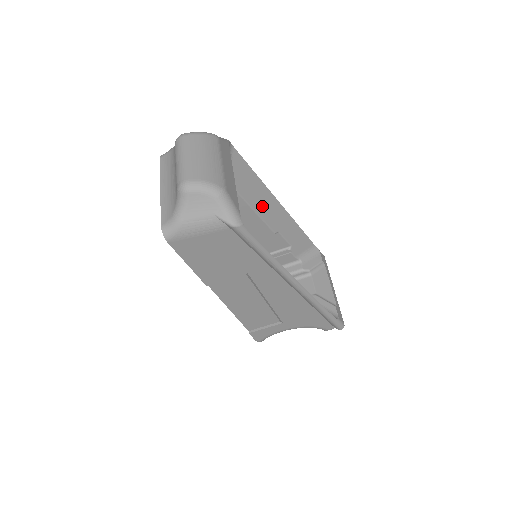
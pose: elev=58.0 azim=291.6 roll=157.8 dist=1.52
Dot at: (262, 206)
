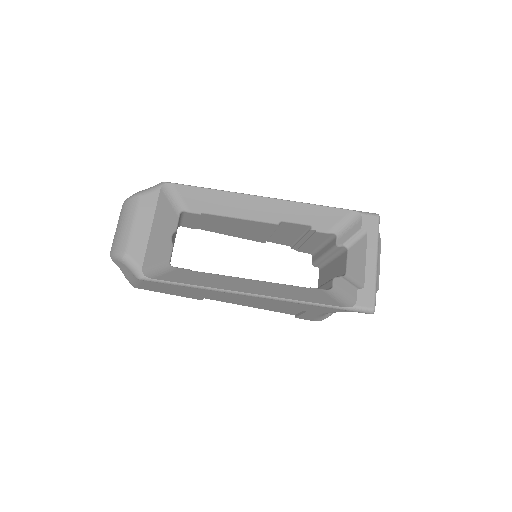
Dot at: (242, 210)
